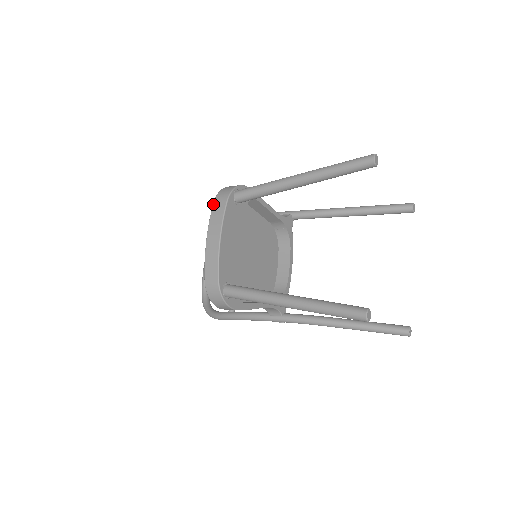
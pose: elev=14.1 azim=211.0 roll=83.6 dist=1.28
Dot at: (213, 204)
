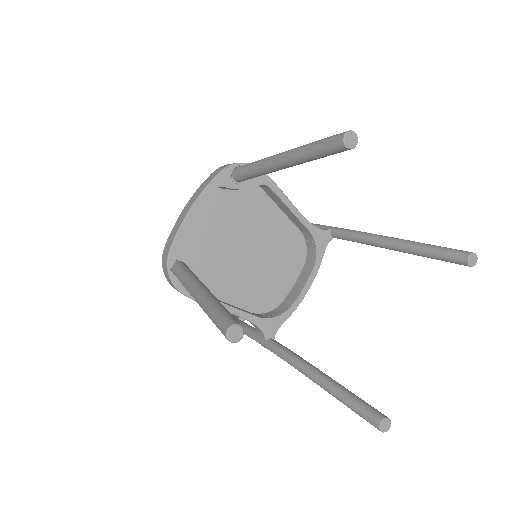
Dot at: (210, 174)
